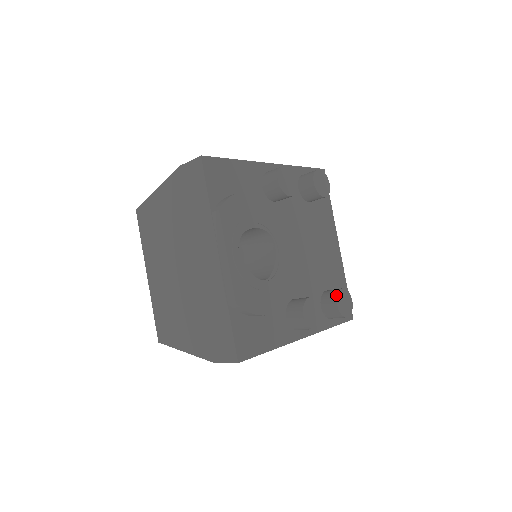
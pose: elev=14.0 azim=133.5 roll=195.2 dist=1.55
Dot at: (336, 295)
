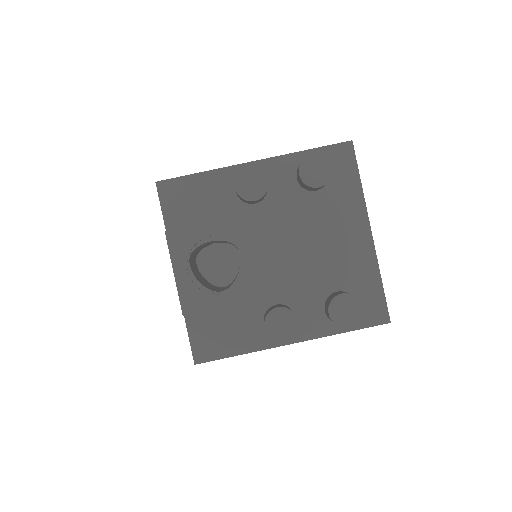
Dot at: (329, 302)
